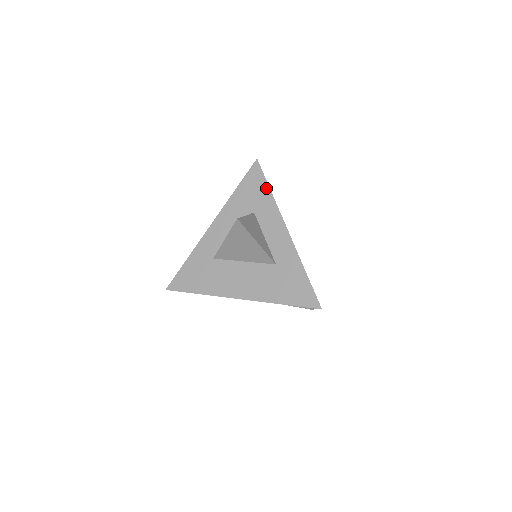
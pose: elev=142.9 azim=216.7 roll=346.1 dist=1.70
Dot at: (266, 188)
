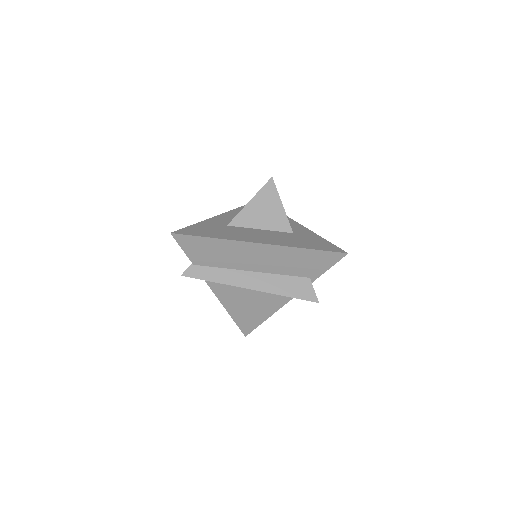
Dot at: occluded
